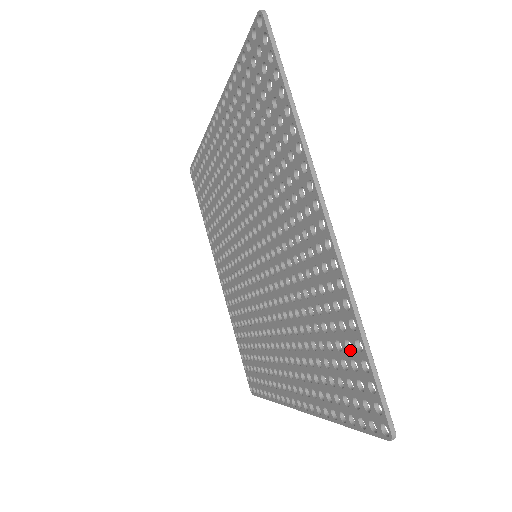
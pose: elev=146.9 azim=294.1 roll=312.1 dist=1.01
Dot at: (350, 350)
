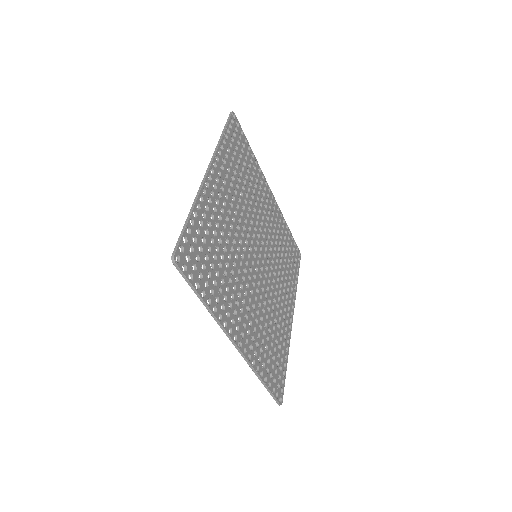
Dot at: (196, 235)
